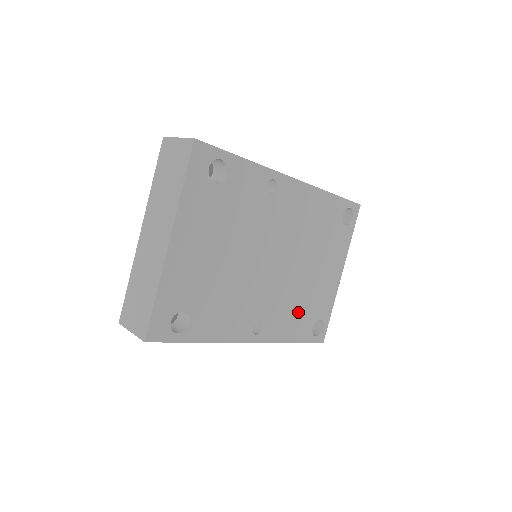
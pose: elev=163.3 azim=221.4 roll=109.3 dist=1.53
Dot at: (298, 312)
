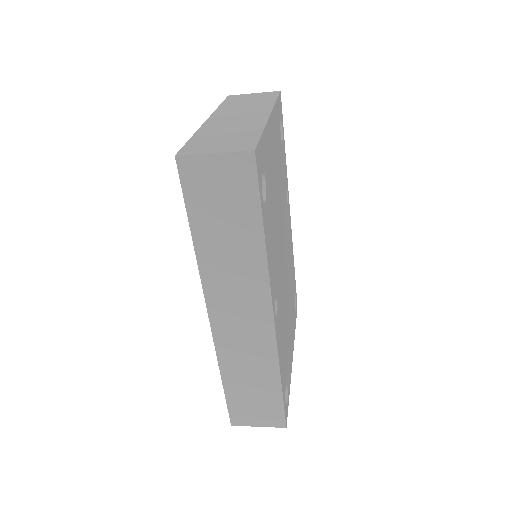
Dot at: (284, 346)
